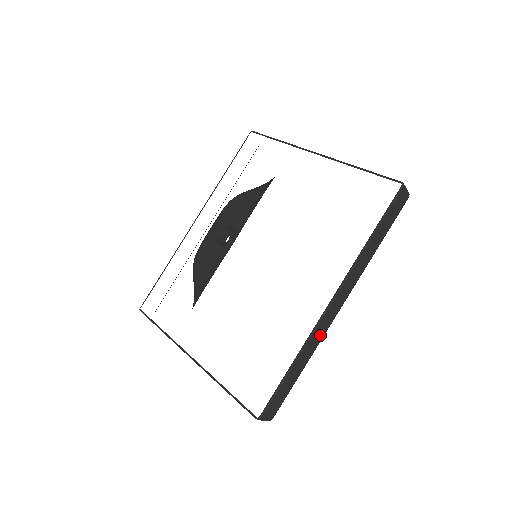
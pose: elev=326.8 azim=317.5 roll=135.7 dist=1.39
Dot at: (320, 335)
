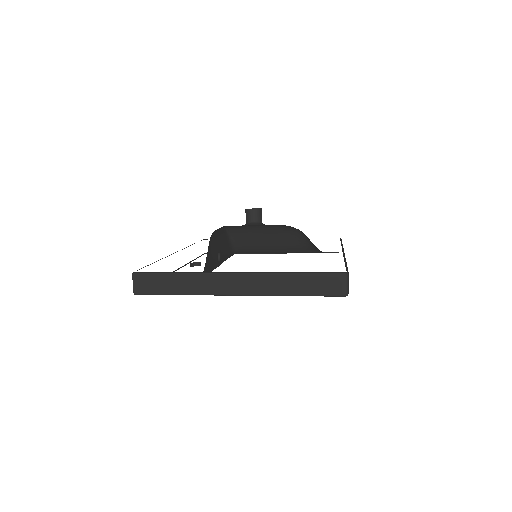
Dot at: occluded
